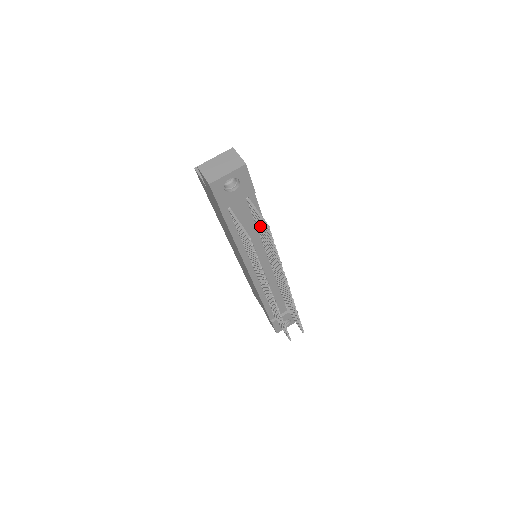
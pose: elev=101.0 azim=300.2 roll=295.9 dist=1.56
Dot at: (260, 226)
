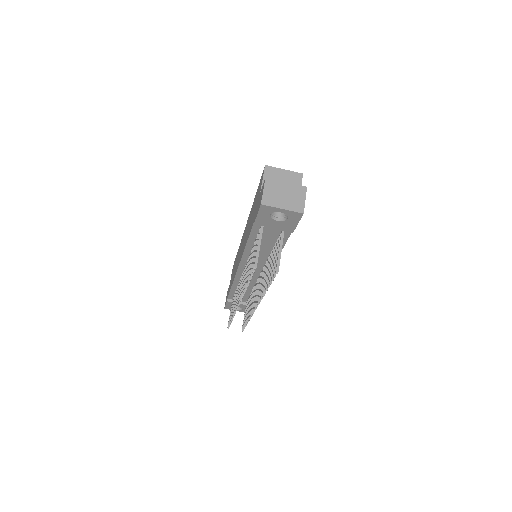
Dot at: occluded
